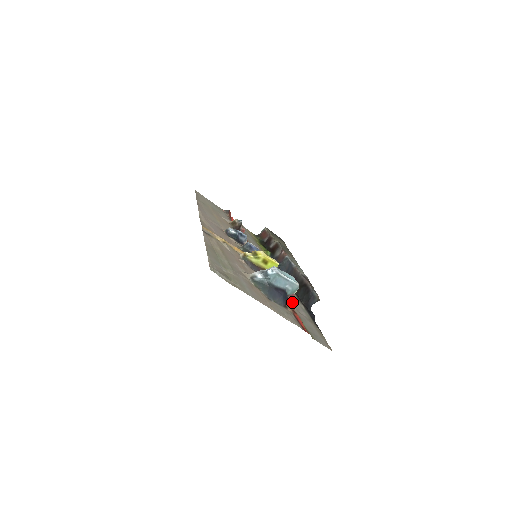
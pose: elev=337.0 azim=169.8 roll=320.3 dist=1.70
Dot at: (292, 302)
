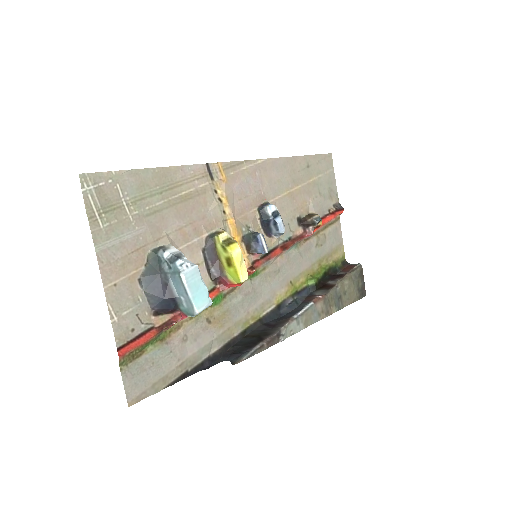
Dot at: (202, 328)
